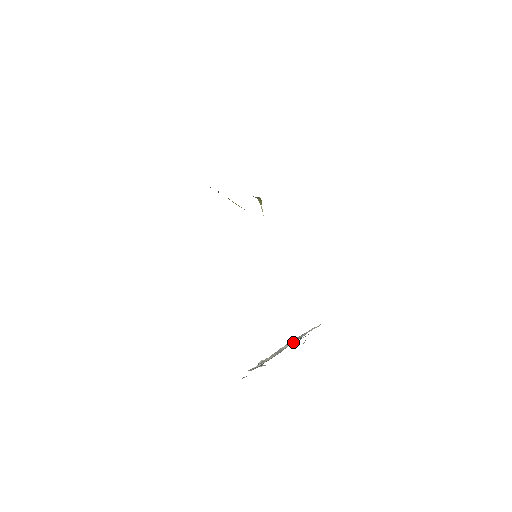
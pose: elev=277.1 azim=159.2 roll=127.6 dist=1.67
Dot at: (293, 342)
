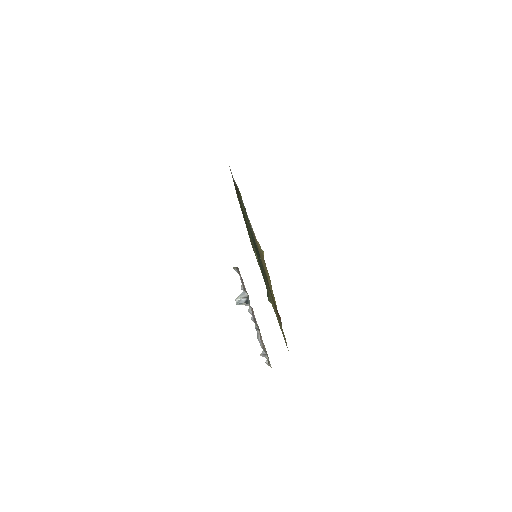
Dot at: occluded
